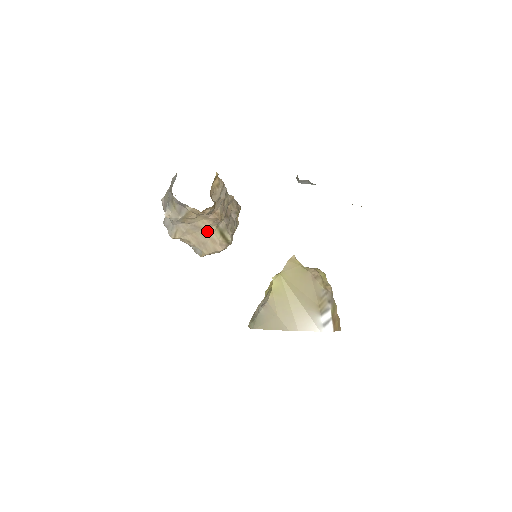
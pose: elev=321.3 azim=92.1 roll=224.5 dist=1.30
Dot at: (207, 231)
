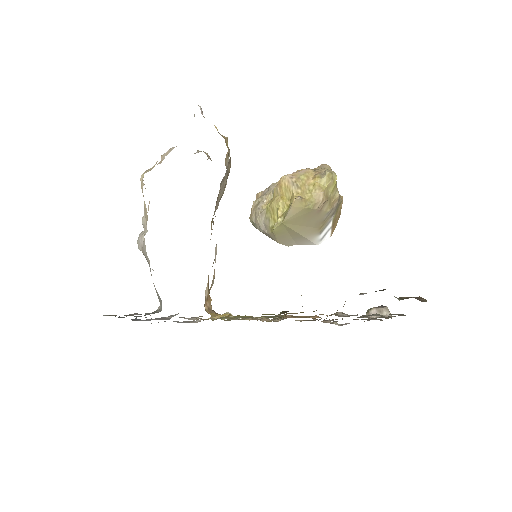
Dot at: occluded
